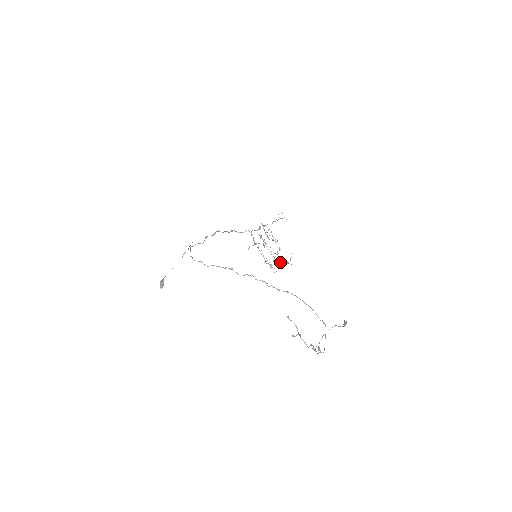
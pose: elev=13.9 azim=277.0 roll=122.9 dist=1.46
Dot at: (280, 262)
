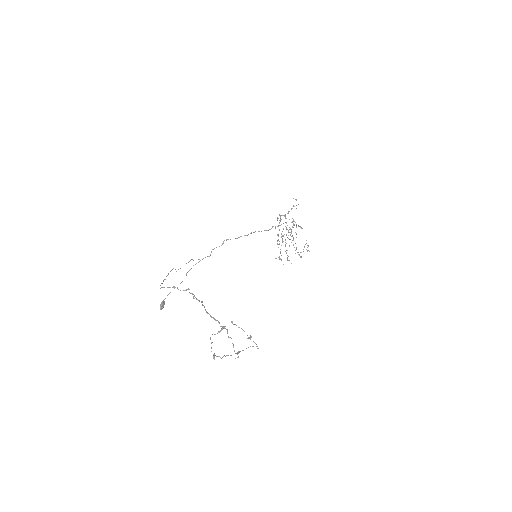
Dot at: occluded
